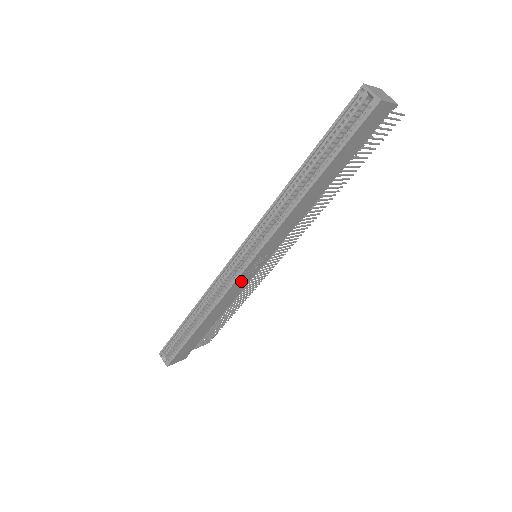
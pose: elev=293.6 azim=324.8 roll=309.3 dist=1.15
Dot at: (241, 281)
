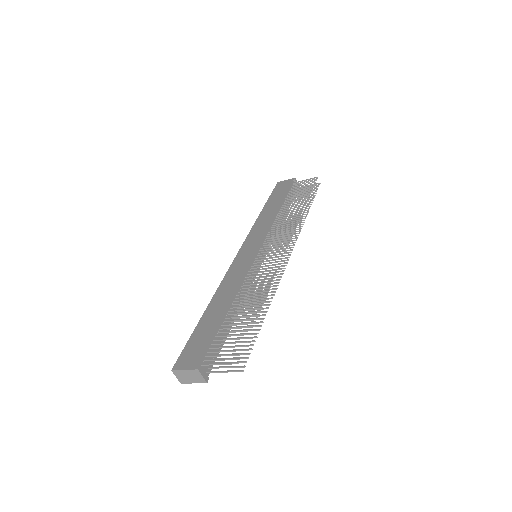
Dot at: occluded
